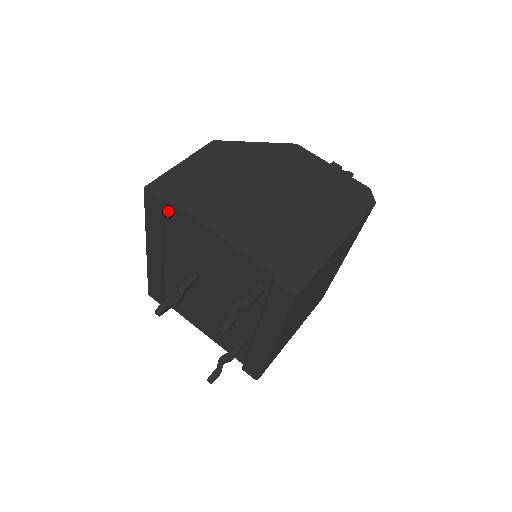
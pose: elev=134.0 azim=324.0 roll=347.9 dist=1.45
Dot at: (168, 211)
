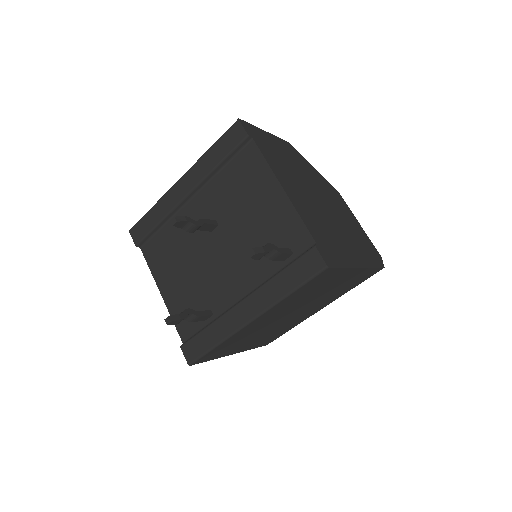
Dot at: (243, 150)
